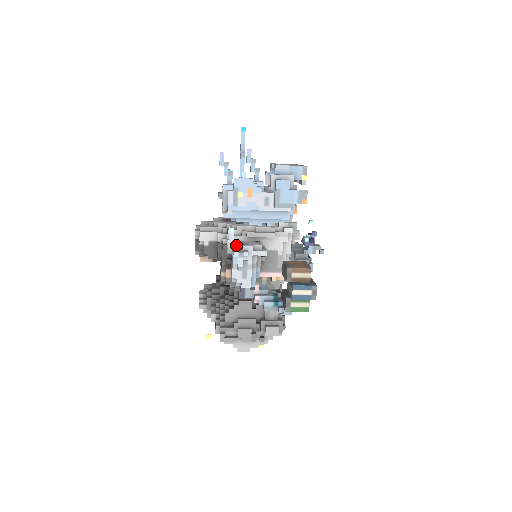
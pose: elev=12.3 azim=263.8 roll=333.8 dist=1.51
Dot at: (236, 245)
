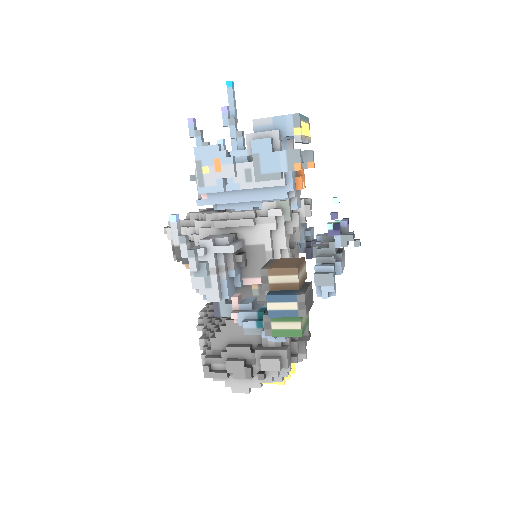
Dot at: (182, 240)
